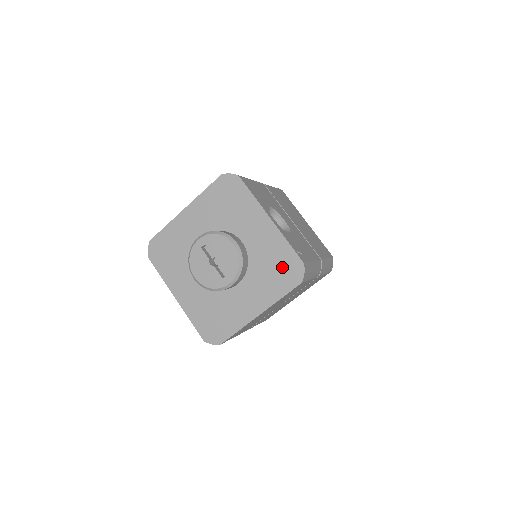
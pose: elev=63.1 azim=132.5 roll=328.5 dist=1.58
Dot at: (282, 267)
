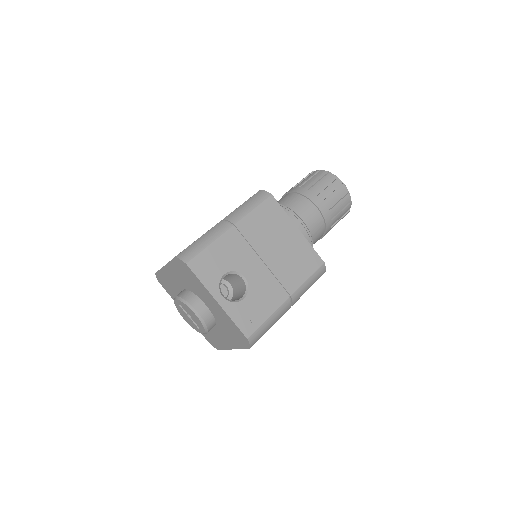
Dot at: (235, 333)
